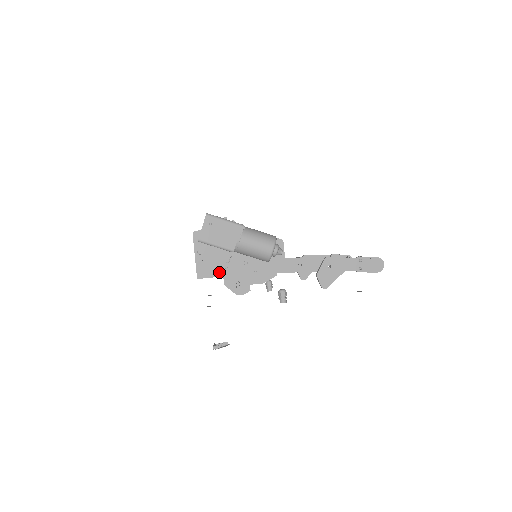
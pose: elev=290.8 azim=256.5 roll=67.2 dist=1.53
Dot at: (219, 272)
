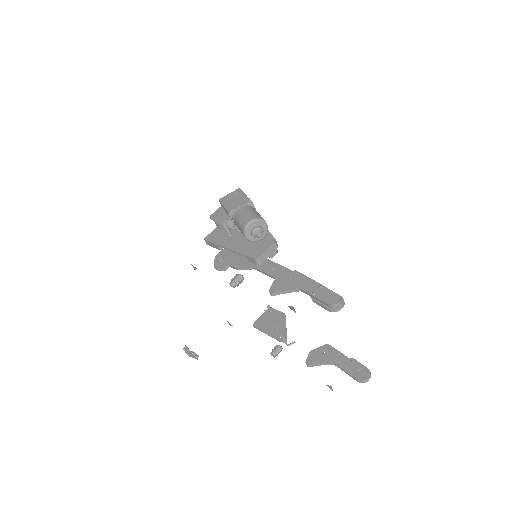
Dot at: (218, 241)
